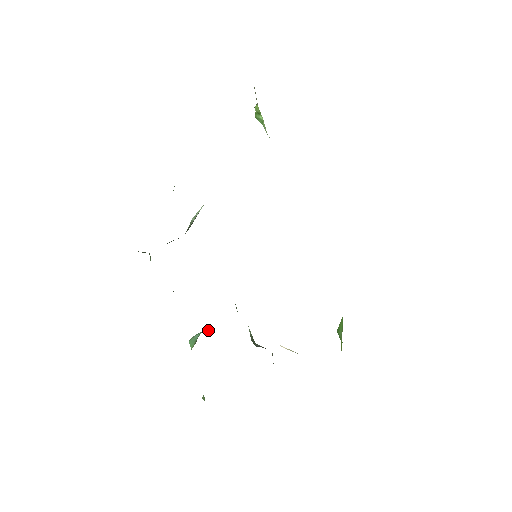
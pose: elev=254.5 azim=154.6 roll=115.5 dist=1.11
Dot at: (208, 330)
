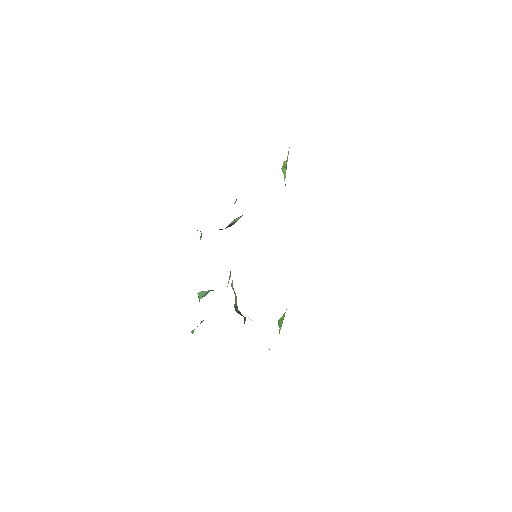
Dot at: occluded
